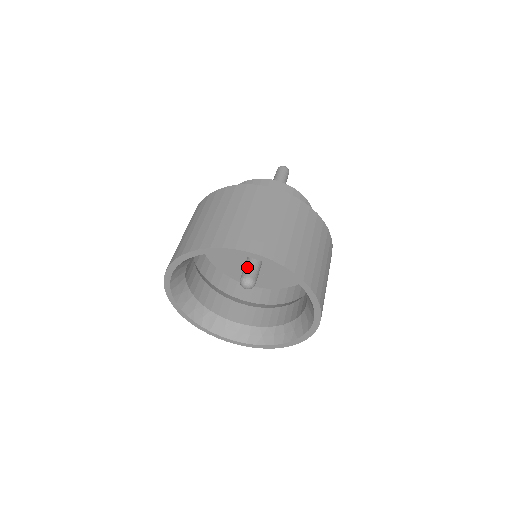
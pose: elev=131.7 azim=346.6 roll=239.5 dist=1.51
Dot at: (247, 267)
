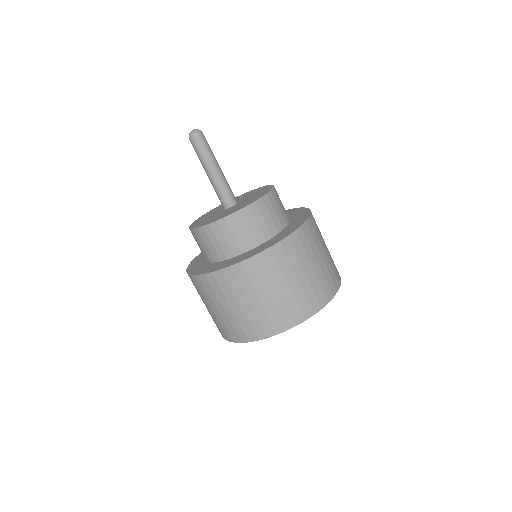
Dot at: occluded
